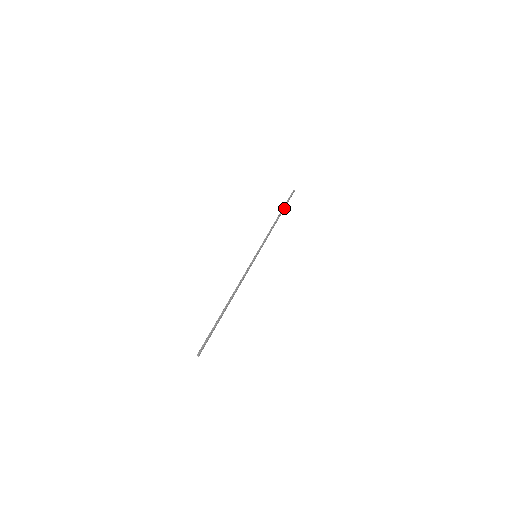
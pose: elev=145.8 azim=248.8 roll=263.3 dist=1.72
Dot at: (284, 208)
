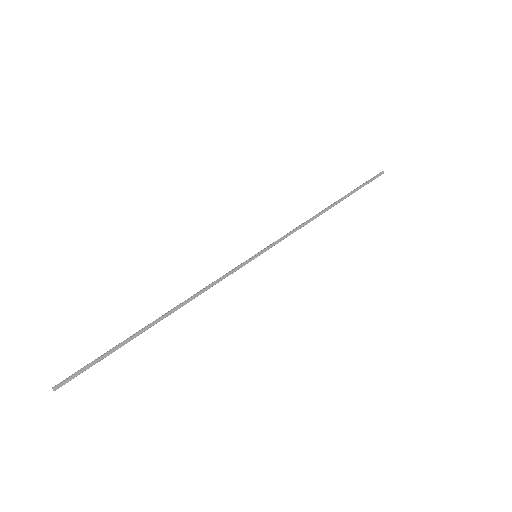
Dot at: (349, 195)
